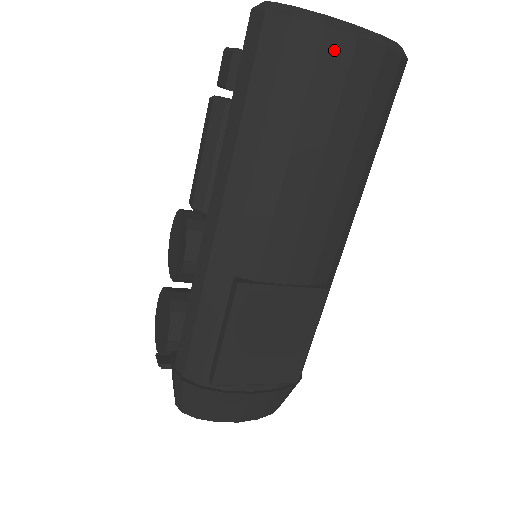
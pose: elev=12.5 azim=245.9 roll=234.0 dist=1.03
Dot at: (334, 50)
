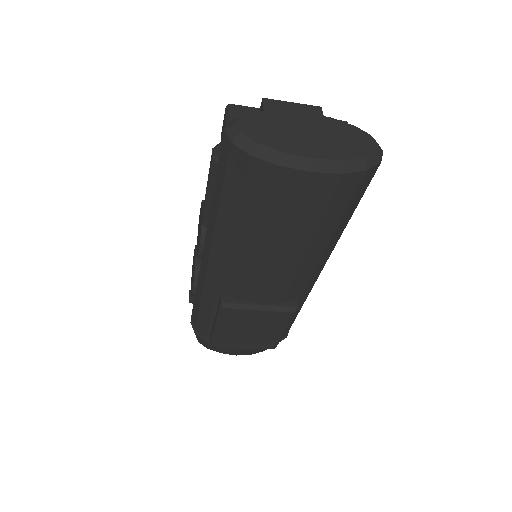
Dot at: (289, 181)
